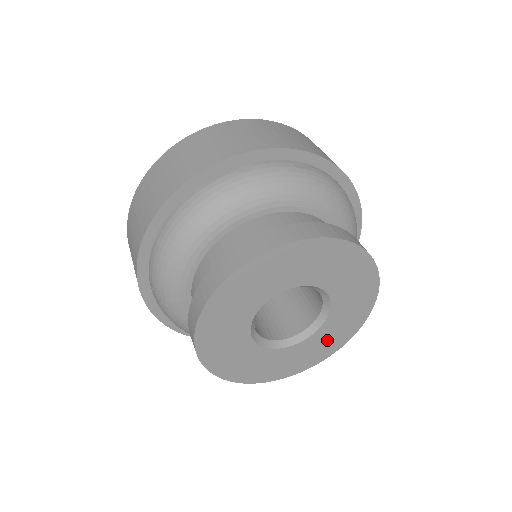
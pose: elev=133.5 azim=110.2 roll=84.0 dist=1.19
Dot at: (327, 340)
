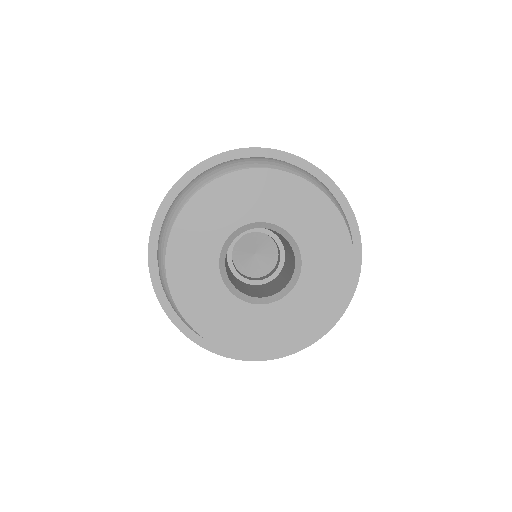
Dot at: (302, 313)
